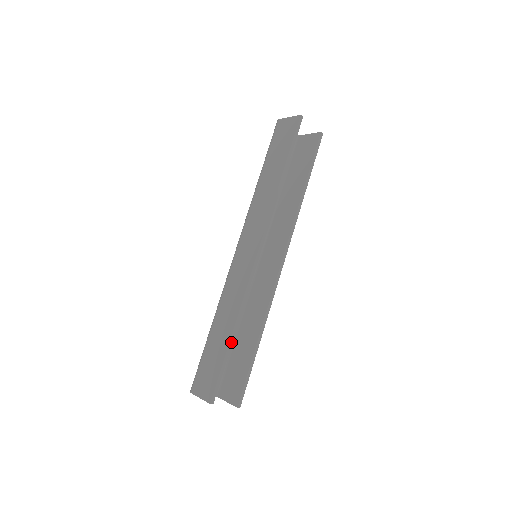
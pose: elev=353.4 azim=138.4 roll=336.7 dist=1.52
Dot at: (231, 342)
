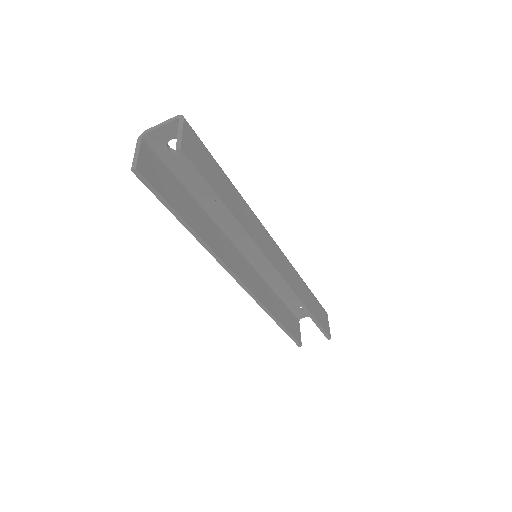
Dot at: (280, 324)
